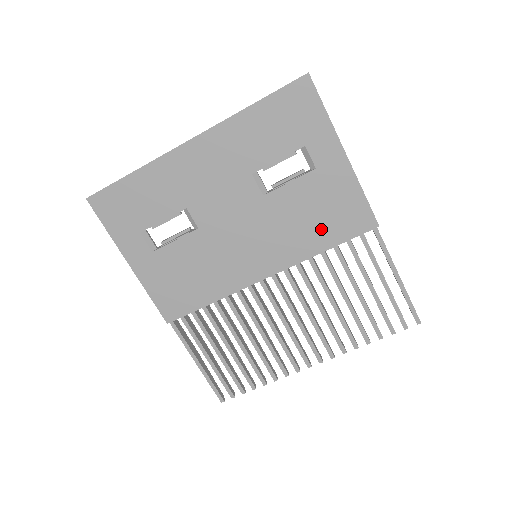
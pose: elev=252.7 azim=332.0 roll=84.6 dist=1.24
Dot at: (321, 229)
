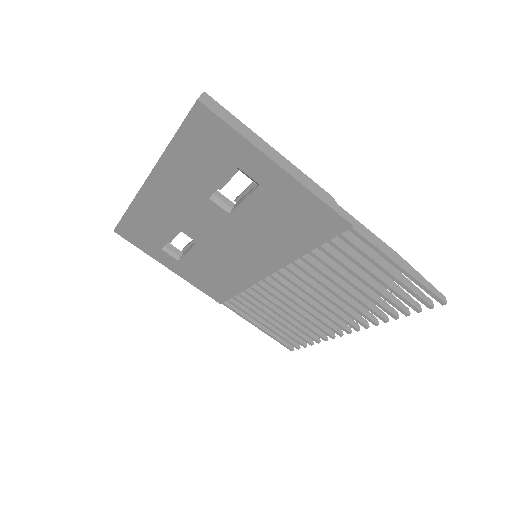
Dot at: (296, 234)
